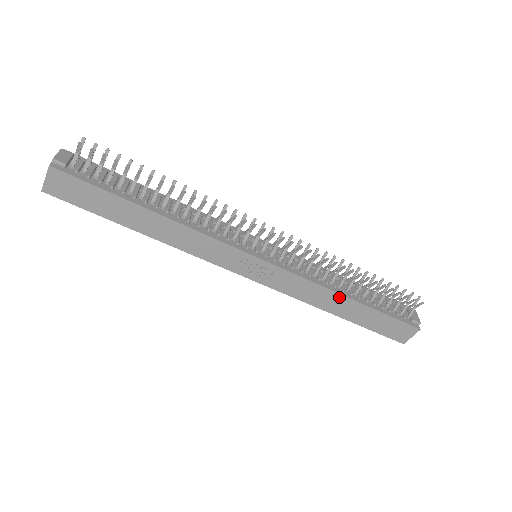
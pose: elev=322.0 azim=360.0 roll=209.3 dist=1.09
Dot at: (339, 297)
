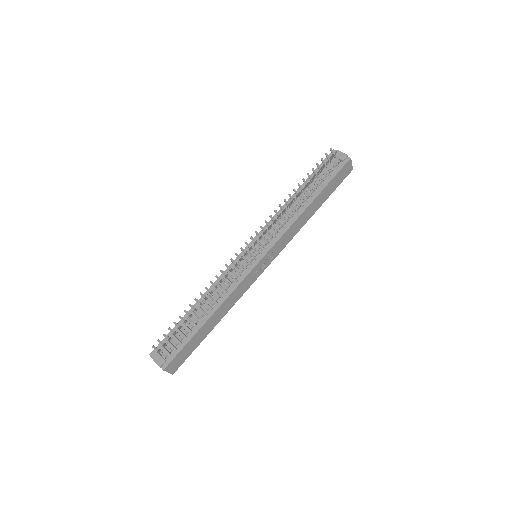
Dot at: (305, 212)
